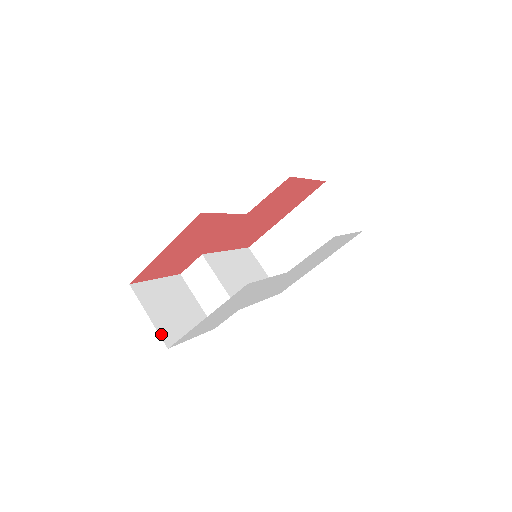
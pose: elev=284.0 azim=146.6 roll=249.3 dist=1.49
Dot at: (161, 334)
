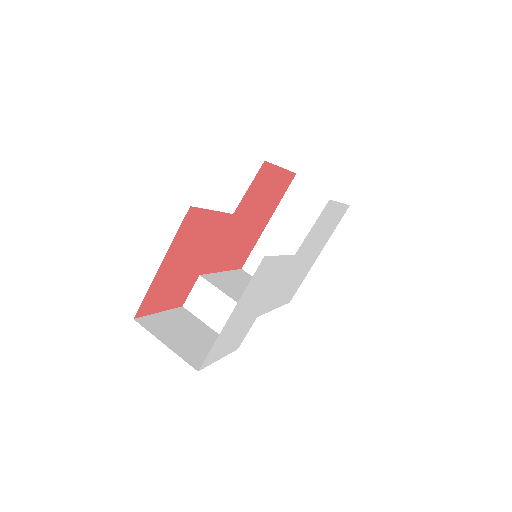
Dot at: (185, 359)
